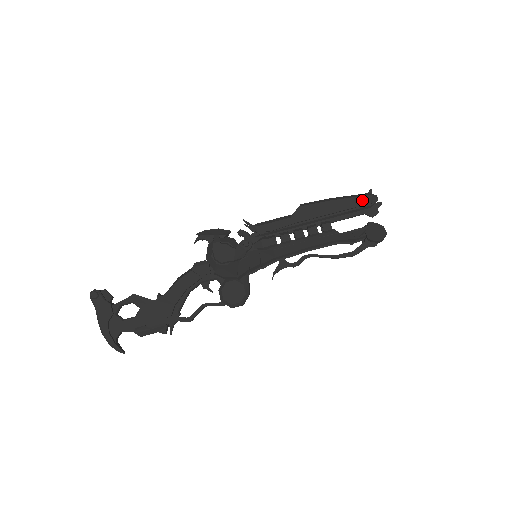
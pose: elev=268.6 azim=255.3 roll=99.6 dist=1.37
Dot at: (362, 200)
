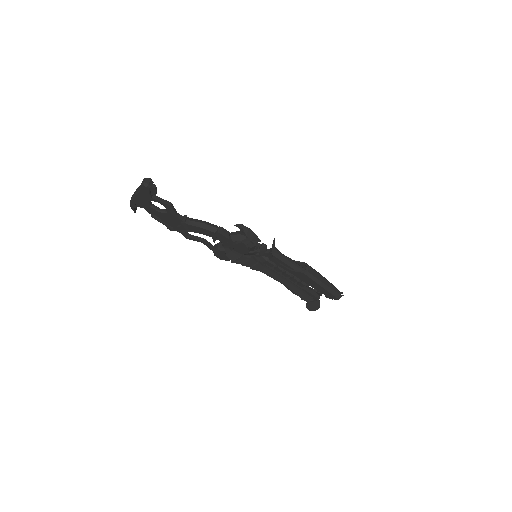
Dot at: (331, 296)
